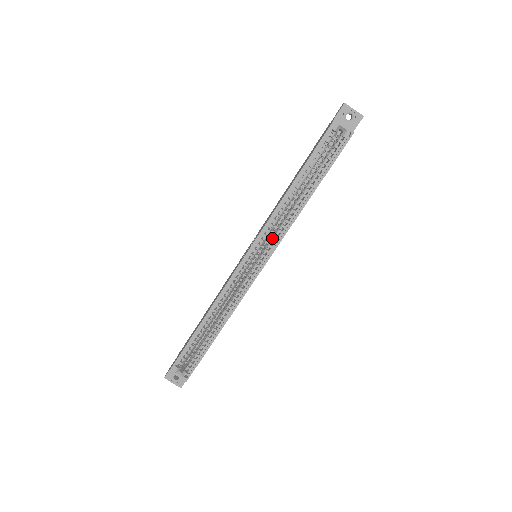
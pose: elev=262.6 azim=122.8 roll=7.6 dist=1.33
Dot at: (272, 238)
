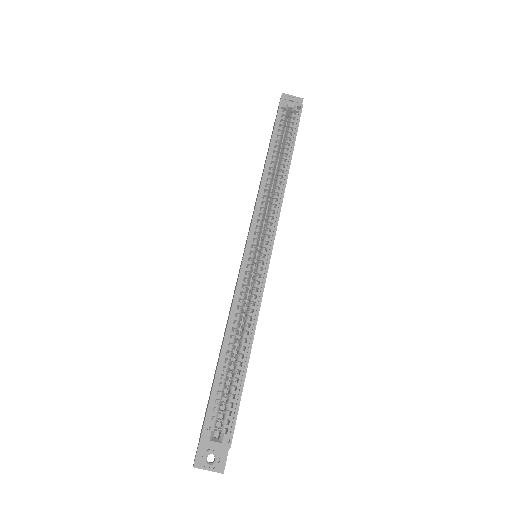
Dot at: (268, 219)
